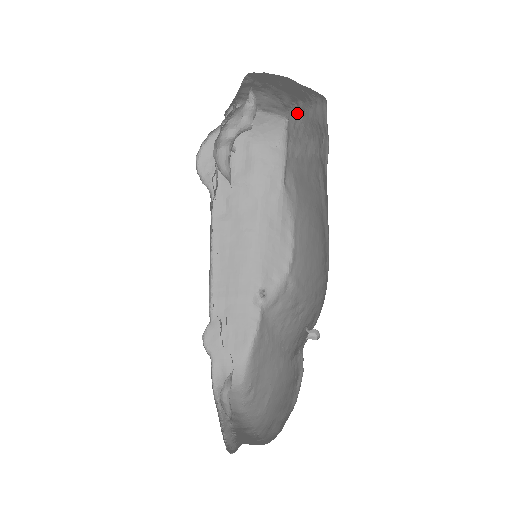
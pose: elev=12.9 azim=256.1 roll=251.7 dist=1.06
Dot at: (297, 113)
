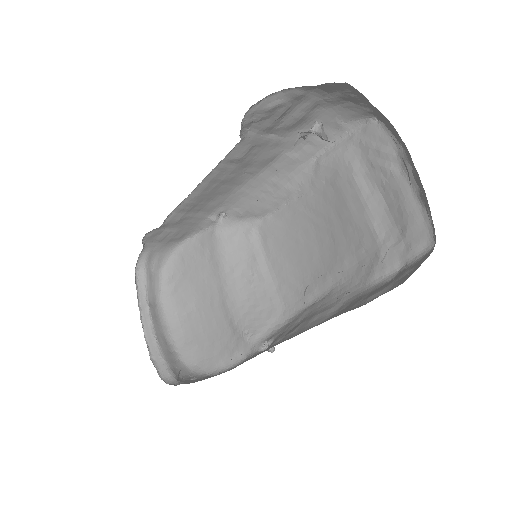
Dot at: (394, 147)
